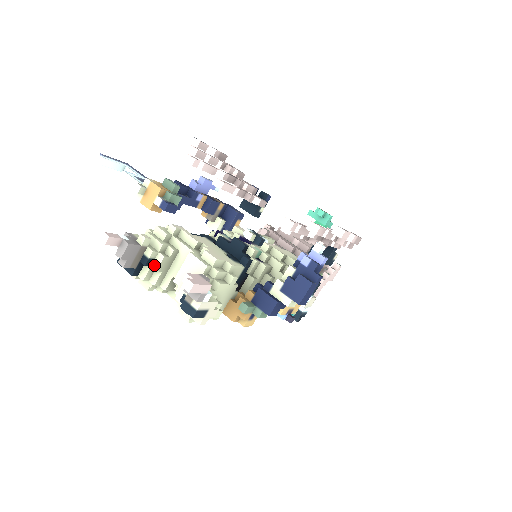
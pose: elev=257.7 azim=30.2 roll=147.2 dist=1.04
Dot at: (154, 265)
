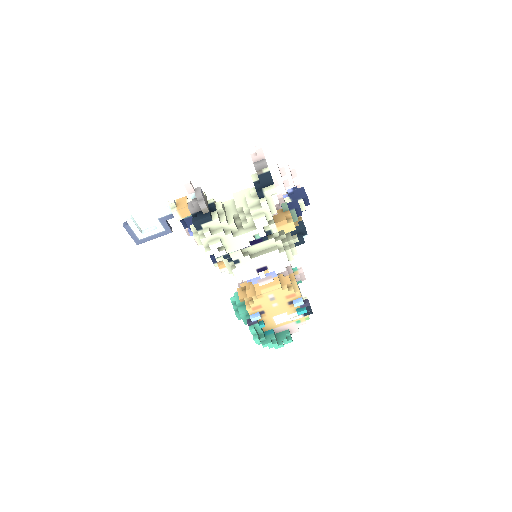
Dot at: (218, 208)
